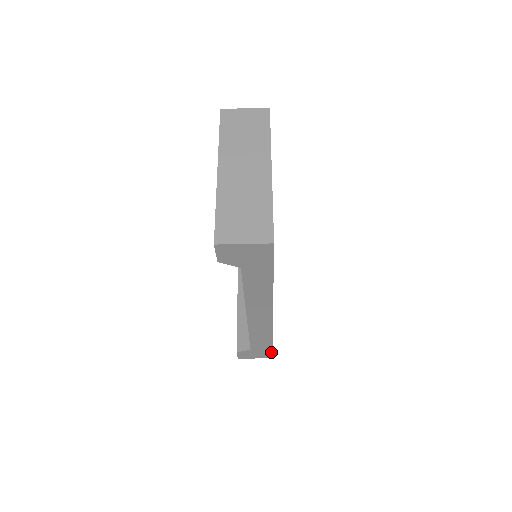
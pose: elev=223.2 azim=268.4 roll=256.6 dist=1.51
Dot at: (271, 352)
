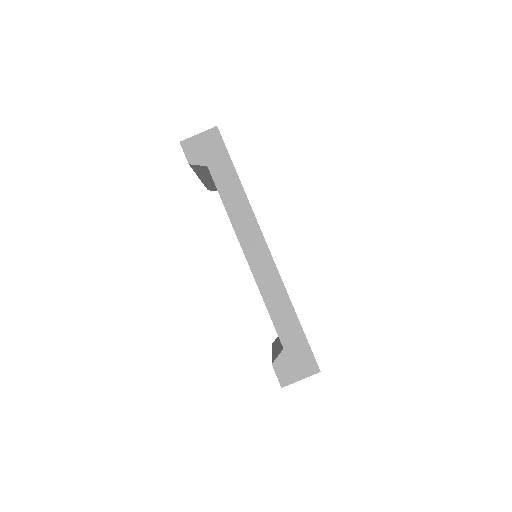
Dot at: (310, 350)
